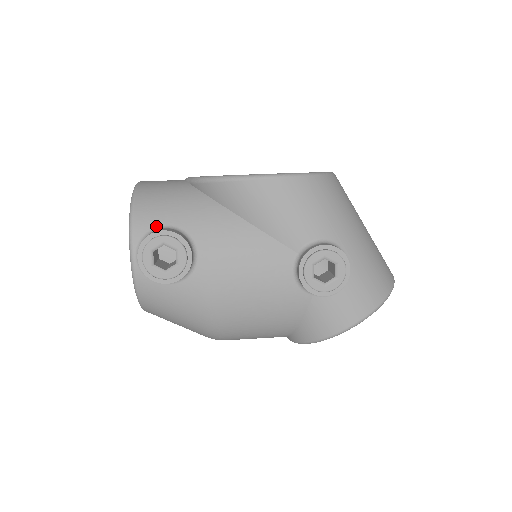
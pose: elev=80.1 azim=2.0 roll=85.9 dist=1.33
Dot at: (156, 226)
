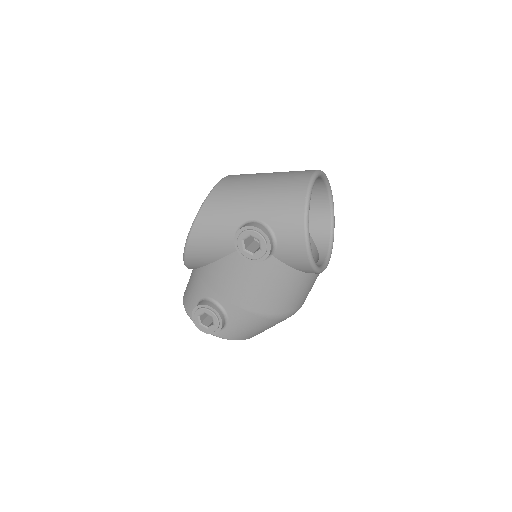
Dot at: occluded
